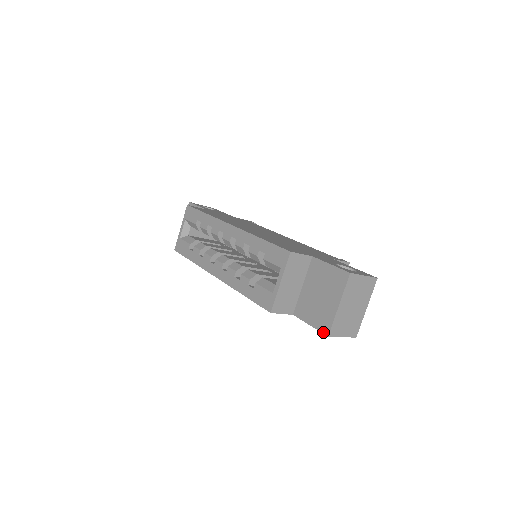
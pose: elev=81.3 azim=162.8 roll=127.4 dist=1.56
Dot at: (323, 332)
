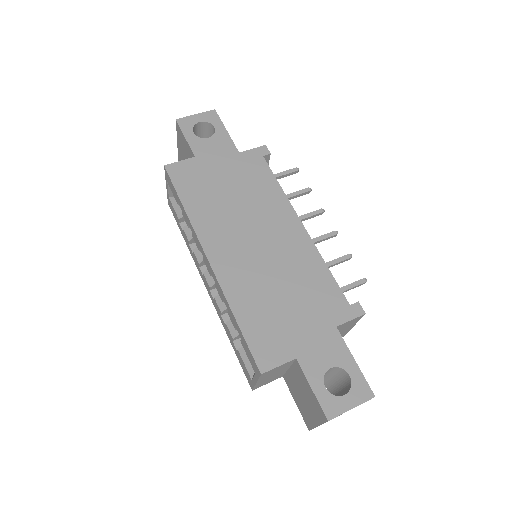
Dot at: (305, 423)
